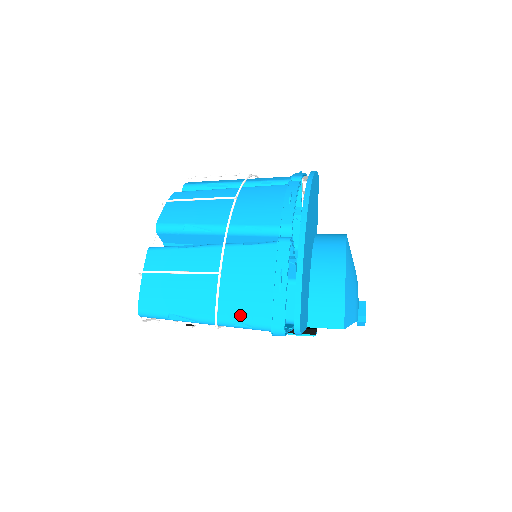
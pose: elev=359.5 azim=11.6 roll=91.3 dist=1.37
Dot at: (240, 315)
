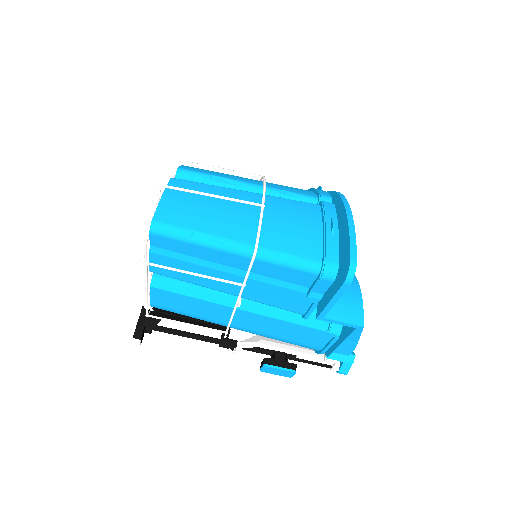
Dot at: (285, 247)
